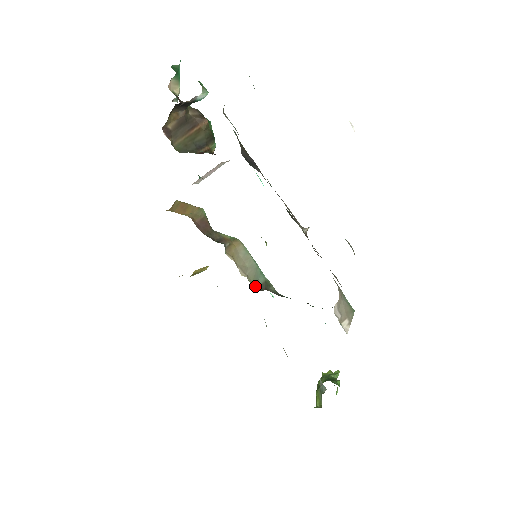
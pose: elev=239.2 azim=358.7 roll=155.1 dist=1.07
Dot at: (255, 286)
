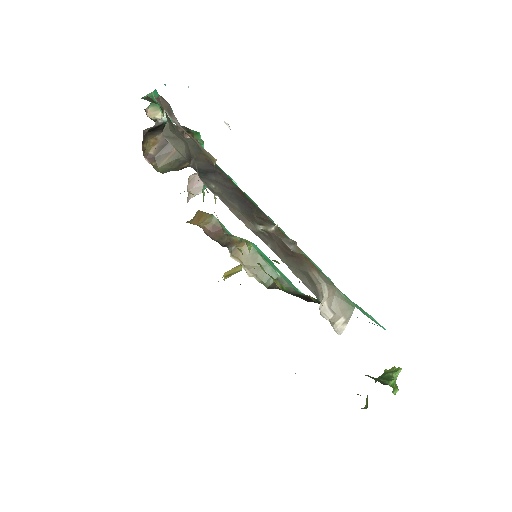
Dot at: (267, 285)
